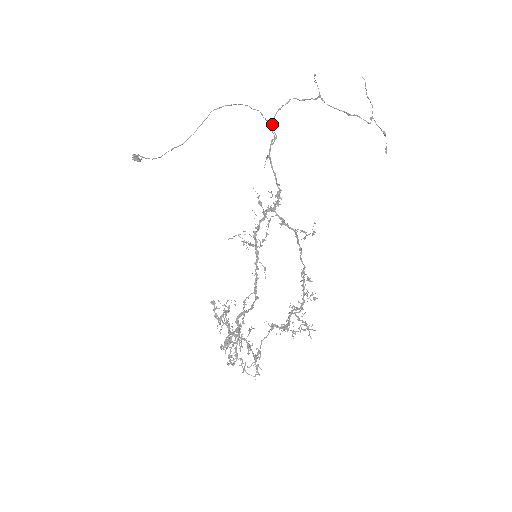
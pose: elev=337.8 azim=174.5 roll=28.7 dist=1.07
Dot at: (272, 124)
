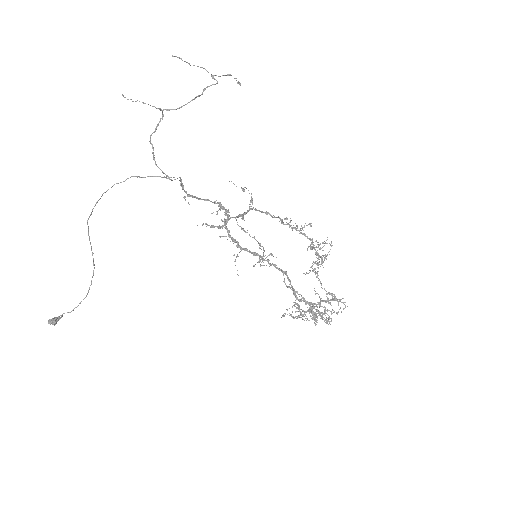
Dot at: (166, 175)
